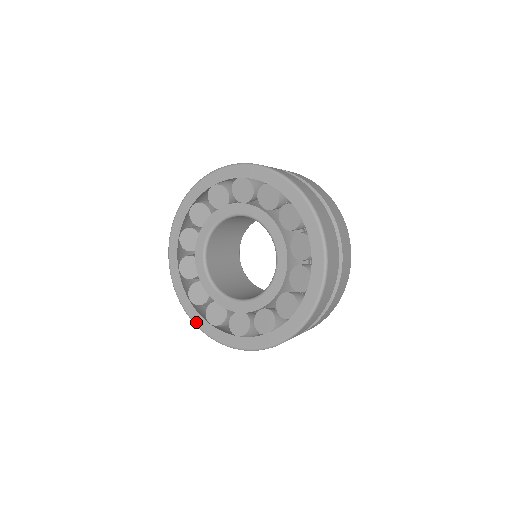
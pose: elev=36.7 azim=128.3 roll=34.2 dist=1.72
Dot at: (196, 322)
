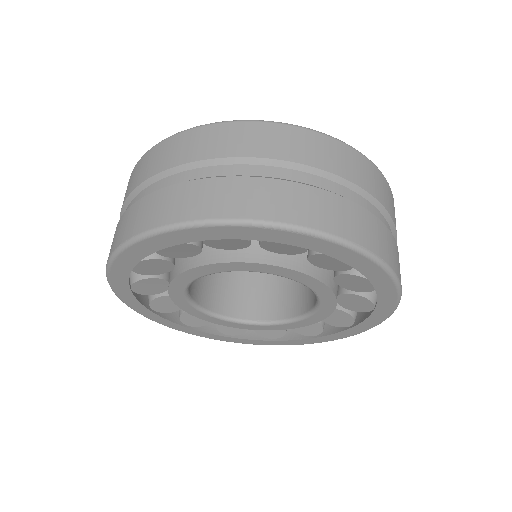
Dot at: (256, 344)
